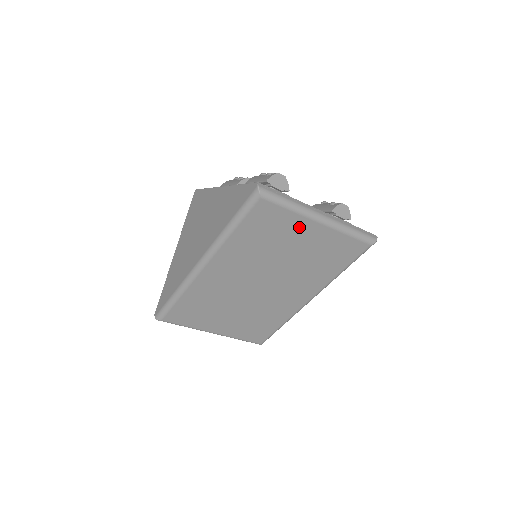
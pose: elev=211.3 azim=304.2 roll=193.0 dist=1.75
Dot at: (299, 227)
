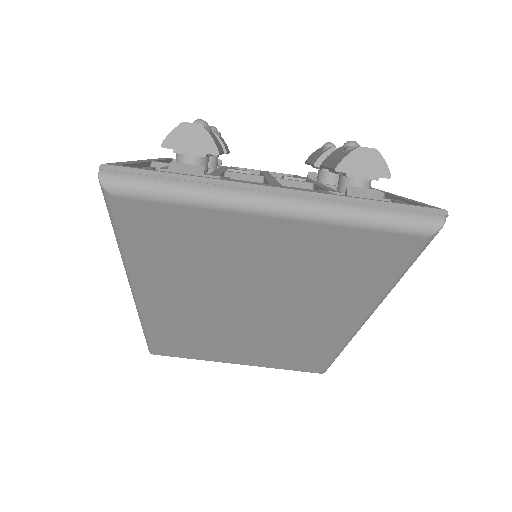
Dot at: (235, 229)
